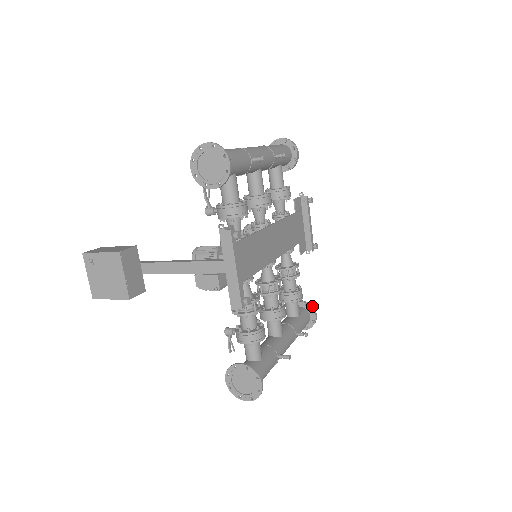
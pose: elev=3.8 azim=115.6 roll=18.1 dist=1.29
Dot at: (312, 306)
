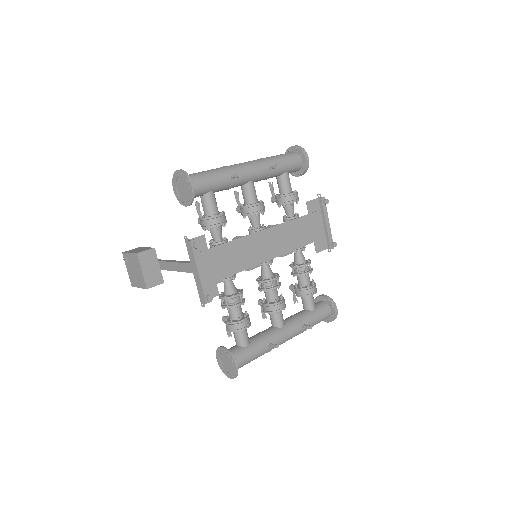
Dot at: (332, 301)
